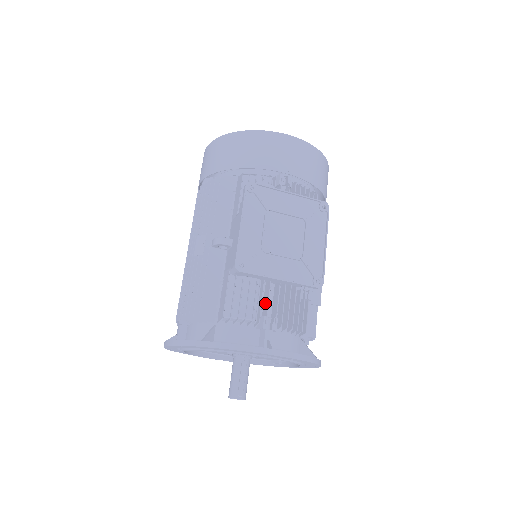
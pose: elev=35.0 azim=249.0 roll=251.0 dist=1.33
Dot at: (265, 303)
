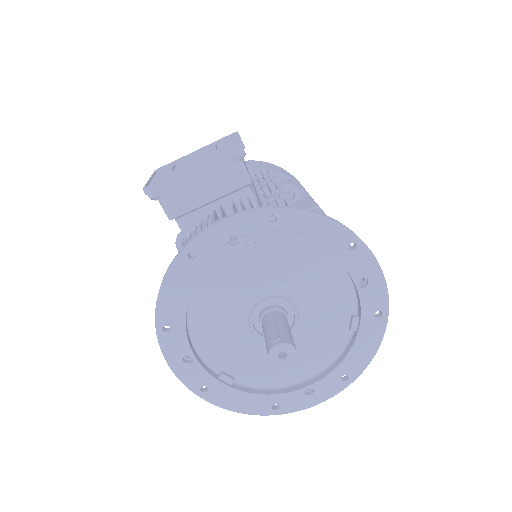
Dot at: occluded
